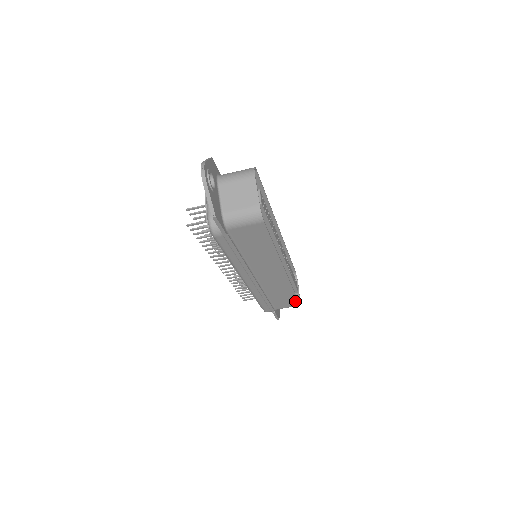
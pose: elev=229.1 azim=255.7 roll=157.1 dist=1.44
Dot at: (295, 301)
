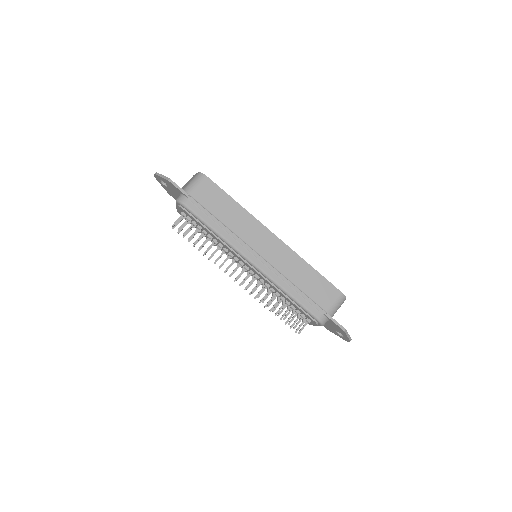
Dot at: (330, 286)
